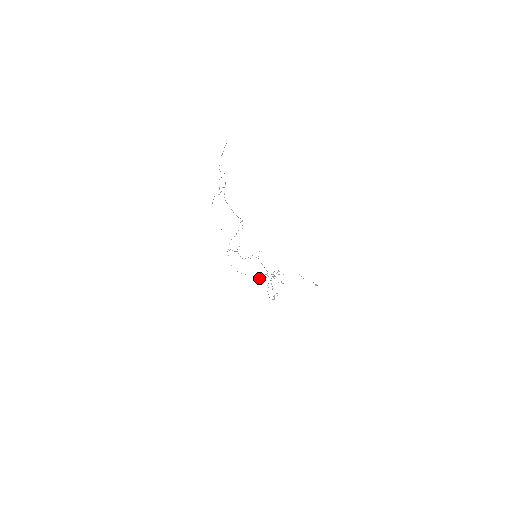
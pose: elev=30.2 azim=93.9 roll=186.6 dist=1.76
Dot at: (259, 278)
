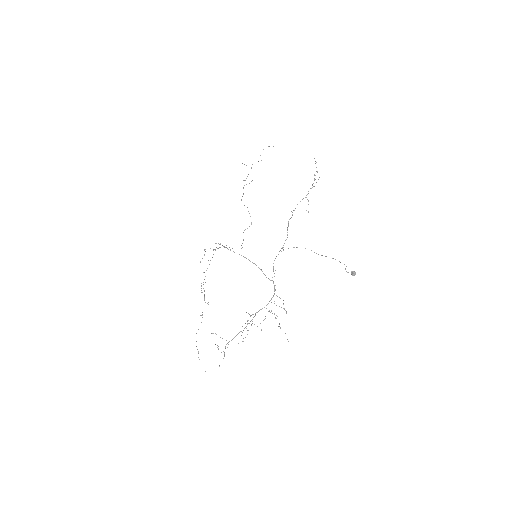
Dot at: occluded
